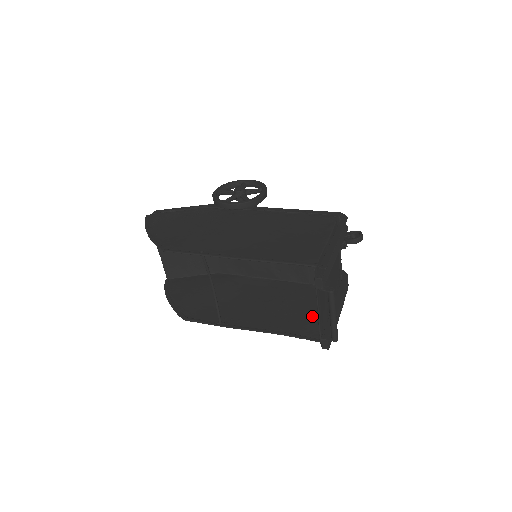
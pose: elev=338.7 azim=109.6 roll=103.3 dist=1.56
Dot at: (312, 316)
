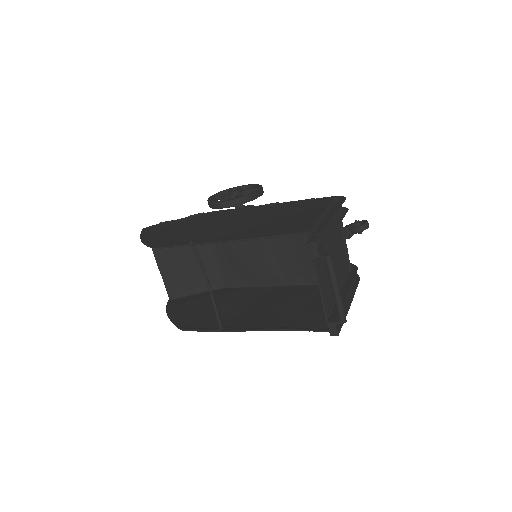
Dot at: (320, 310)
